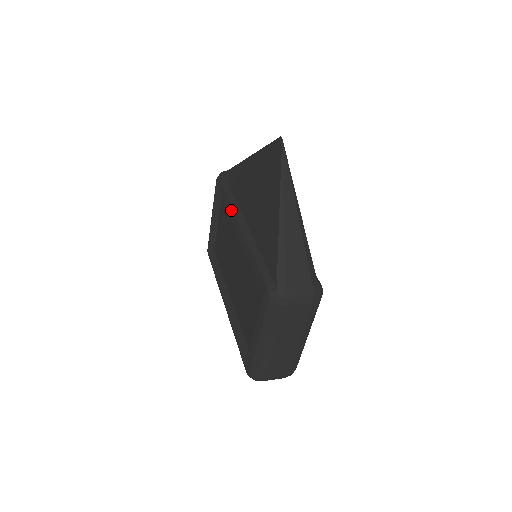
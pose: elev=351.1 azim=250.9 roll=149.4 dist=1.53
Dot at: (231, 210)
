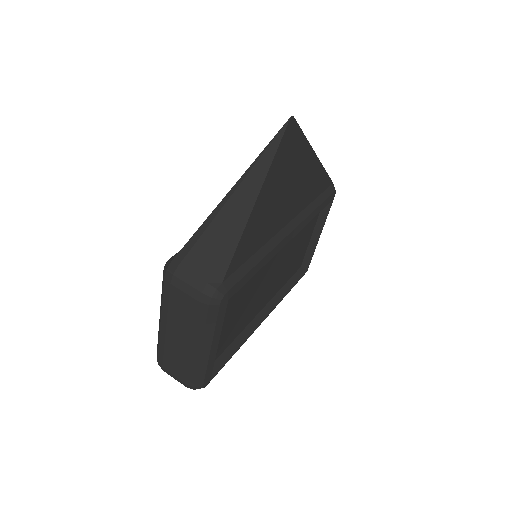
Dot at: occluded
